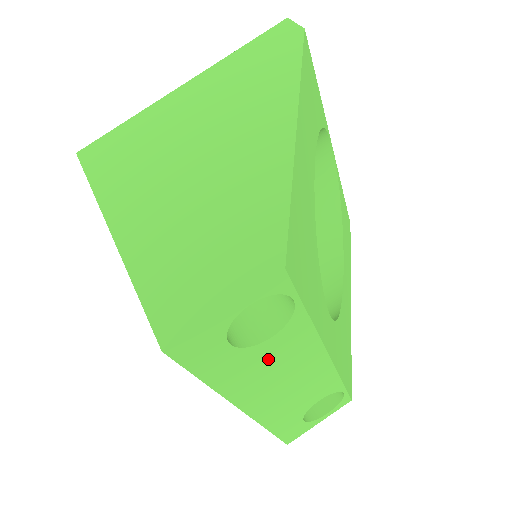
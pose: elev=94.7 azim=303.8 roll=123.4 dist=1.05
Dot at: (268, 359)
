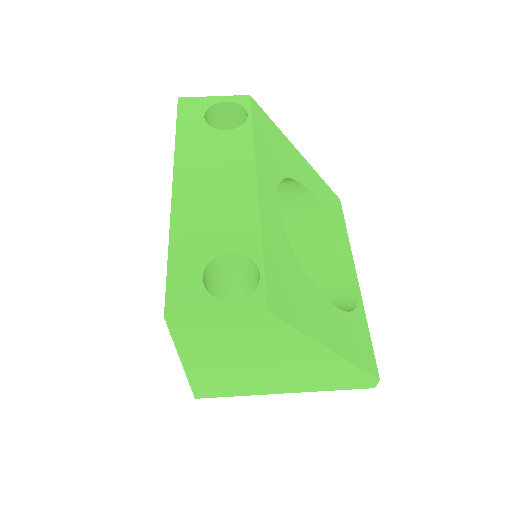
Dot at: (216, 146)
